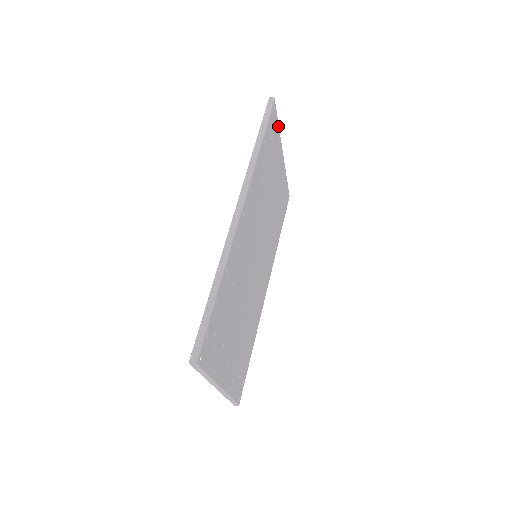
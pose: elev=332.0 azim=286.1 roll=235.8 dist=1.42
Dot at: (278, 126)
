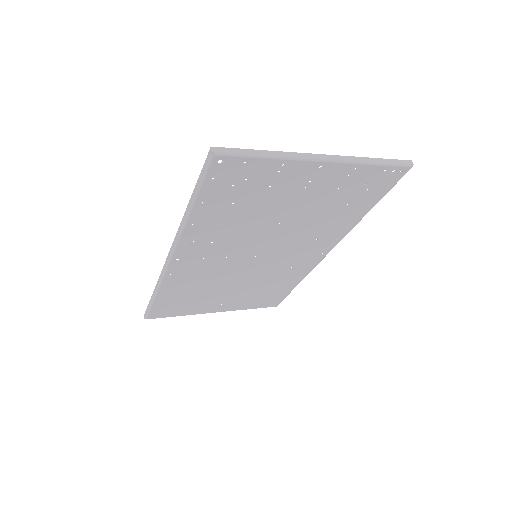
Dot at: (264, 159)
